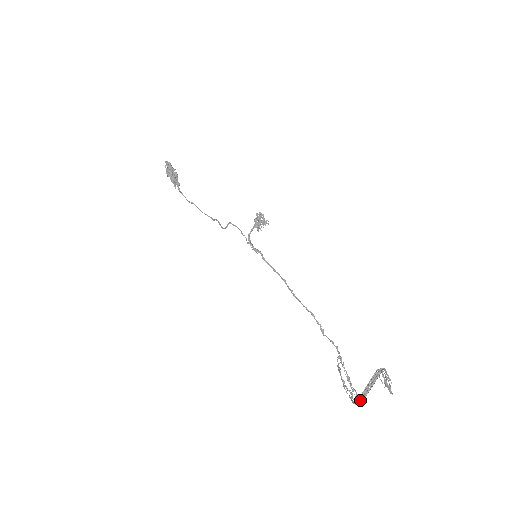
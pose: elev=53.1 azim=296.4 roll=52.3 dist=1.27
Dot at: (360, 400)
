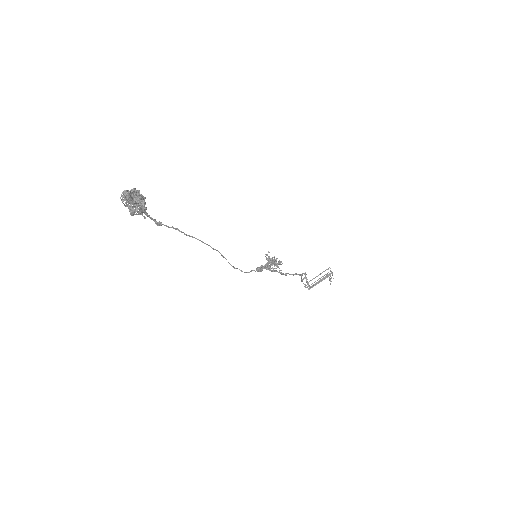
Dot at: (310, 288)
